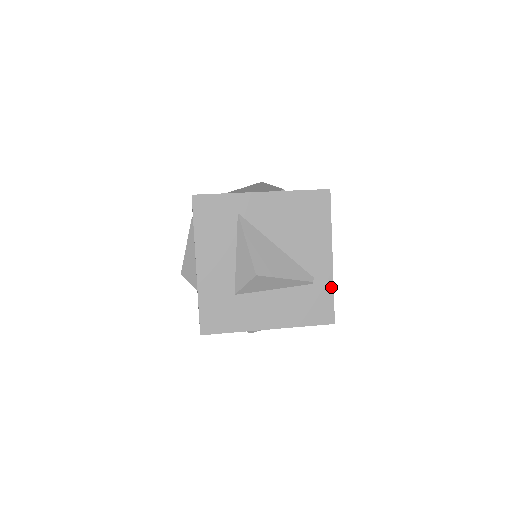
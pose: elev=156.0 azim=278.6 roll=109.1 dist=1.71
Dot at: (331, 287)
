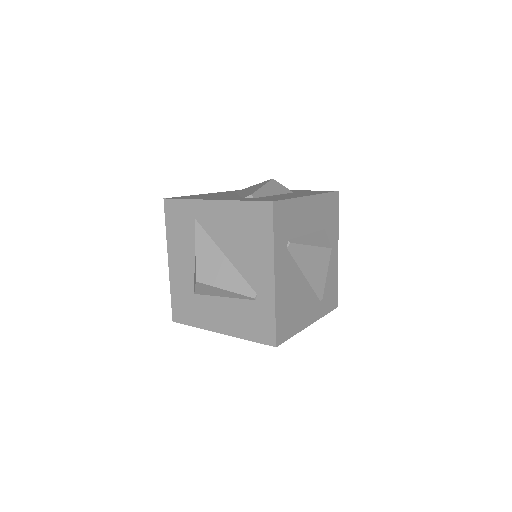
Dot at: (273, 308)
